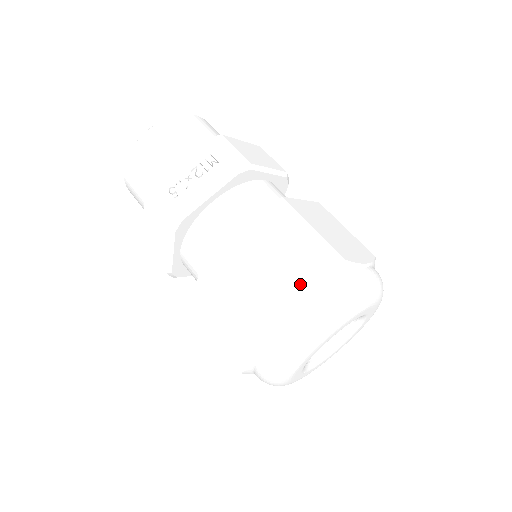
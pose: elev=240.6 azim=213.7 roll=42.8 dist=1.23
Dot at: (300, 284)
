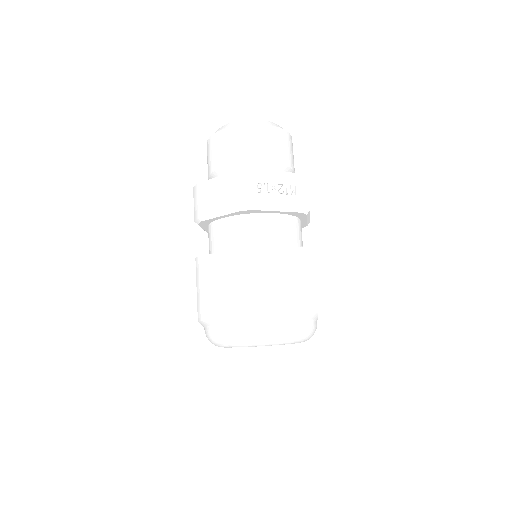
Dot at: (290, 308)
